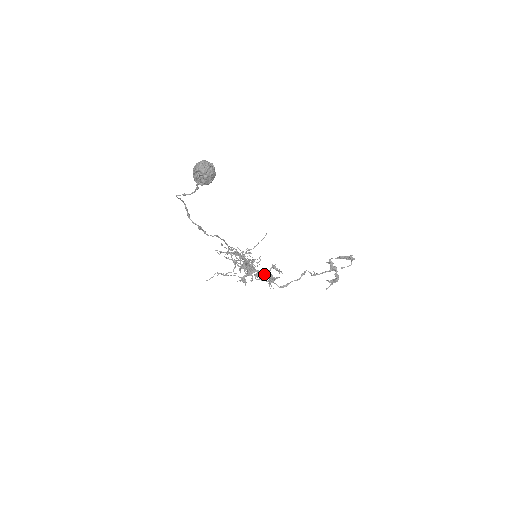
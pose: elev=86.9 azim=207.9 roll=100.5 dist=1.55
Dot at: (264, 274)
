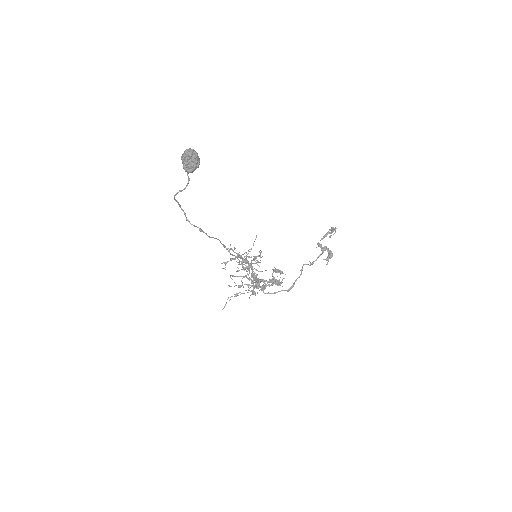
Dot at: (269, 281)
